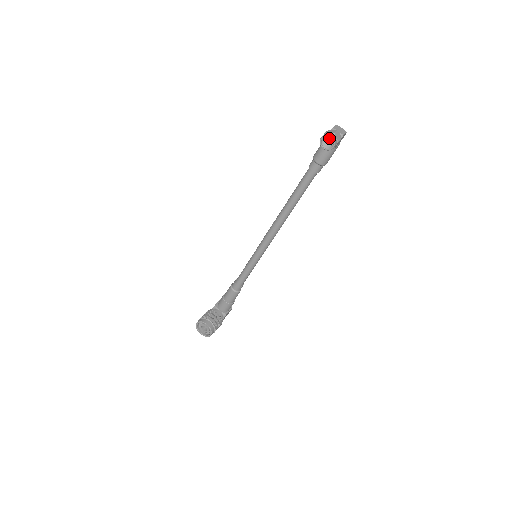
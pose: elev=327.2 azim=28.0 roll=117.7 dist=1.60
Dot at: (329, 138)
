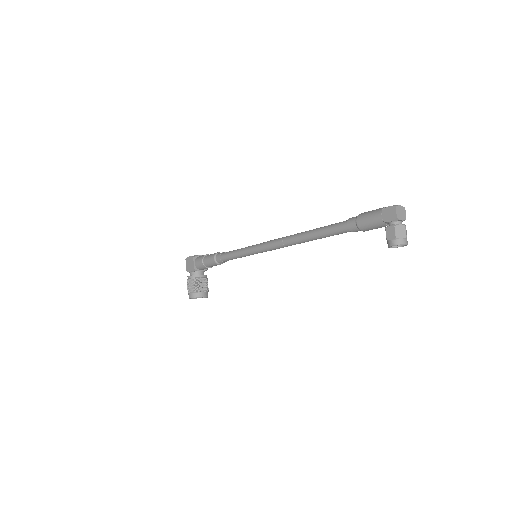
Dot at: (398, 239)
